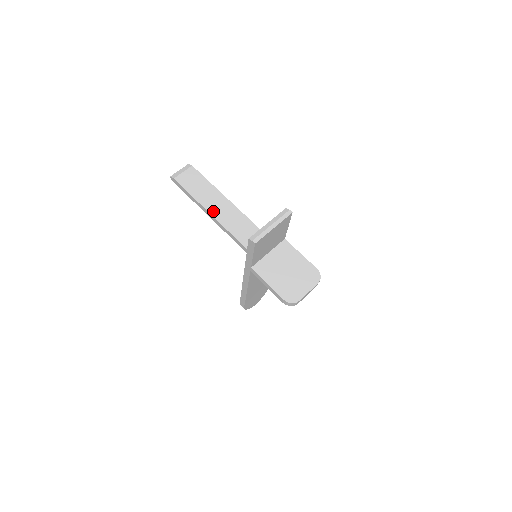
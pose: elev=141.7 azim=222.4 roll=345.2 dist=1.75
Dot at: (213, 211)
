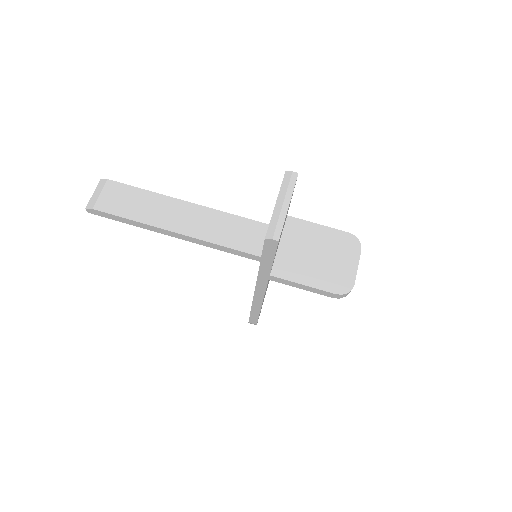
Dot at: (174, 226)
